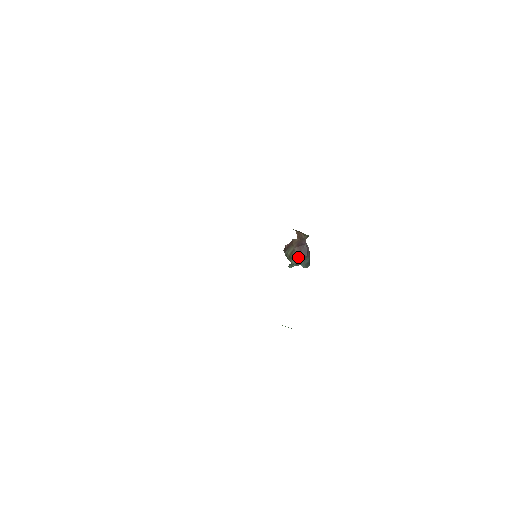
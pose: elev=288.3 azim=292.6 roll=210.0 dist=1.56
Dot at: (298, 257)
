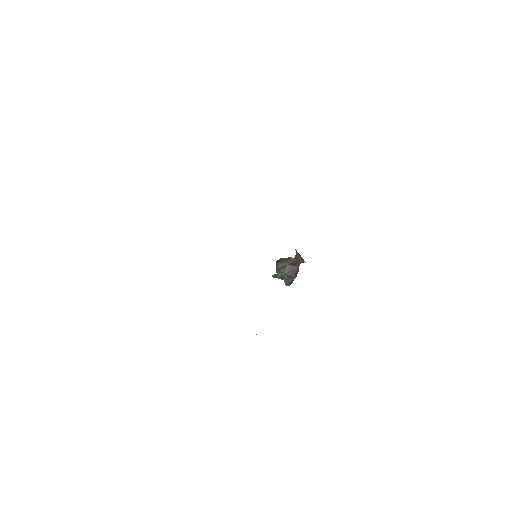
Dot at: (286, 273)
